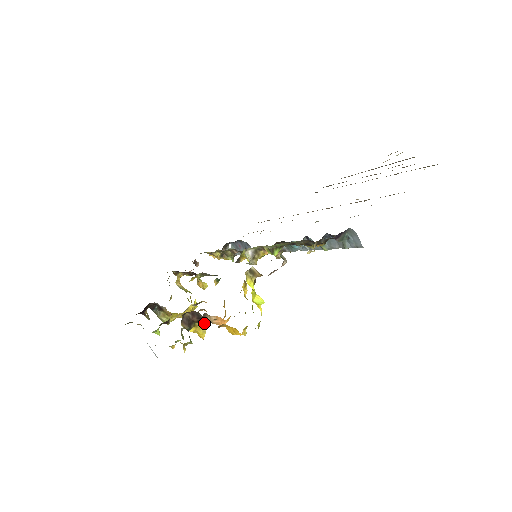
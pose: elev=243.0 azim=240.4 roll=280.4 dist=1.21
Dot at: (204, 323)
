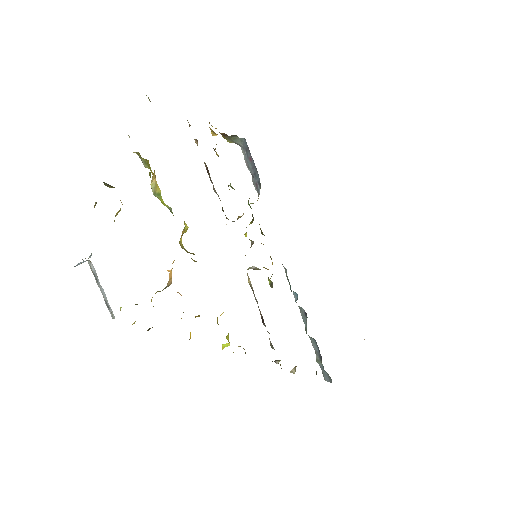
Dot at: occluded
